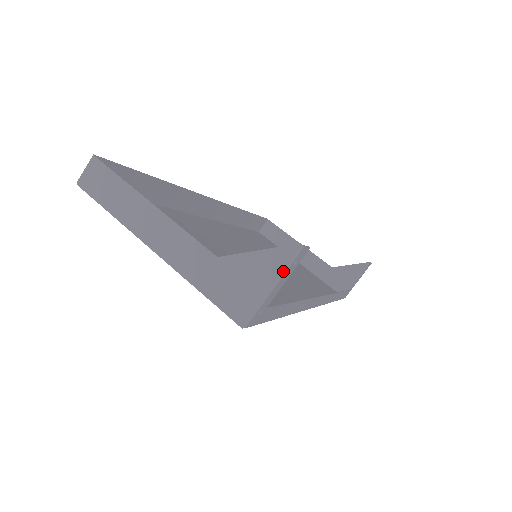
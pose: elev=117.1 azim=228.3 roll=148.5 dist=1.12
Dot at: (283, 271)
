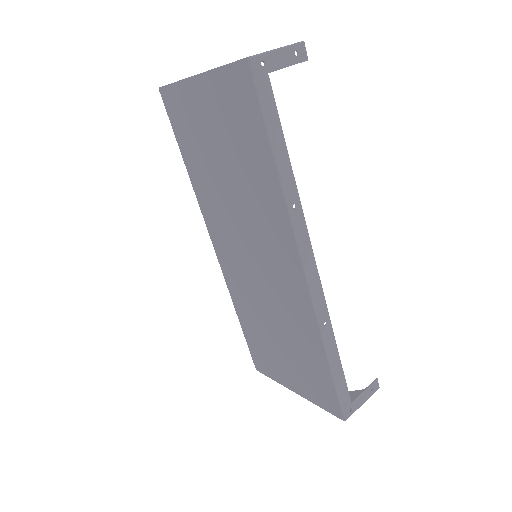
Dot at: (287, 46)
